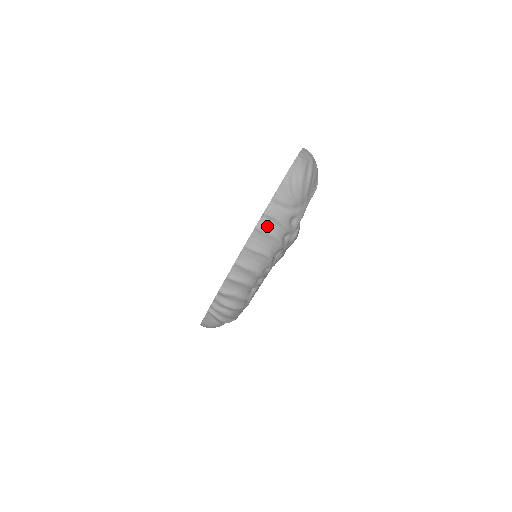
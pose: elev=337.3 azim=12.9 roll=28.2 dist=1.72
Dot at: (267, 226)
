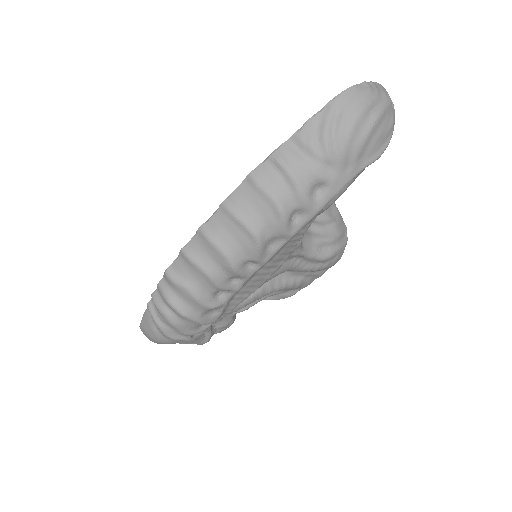
Dot at: (269, 179)
